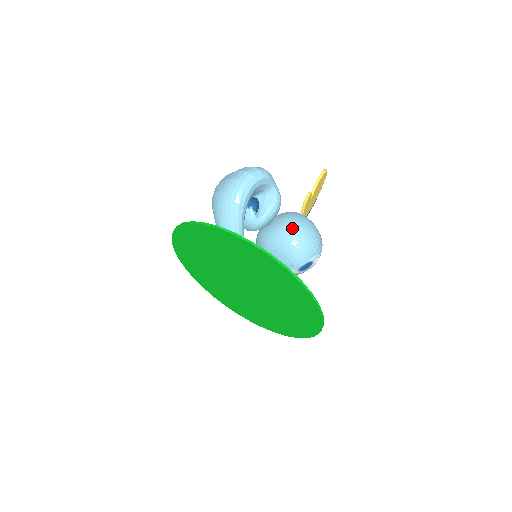
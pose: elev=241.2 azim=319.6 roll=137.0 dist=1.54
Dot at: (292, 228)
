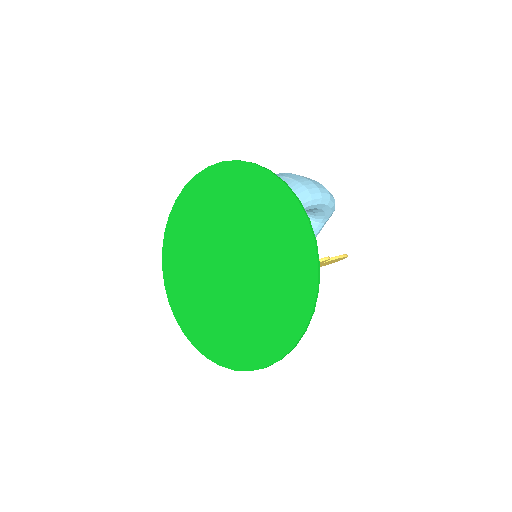
Dot at: occluded
